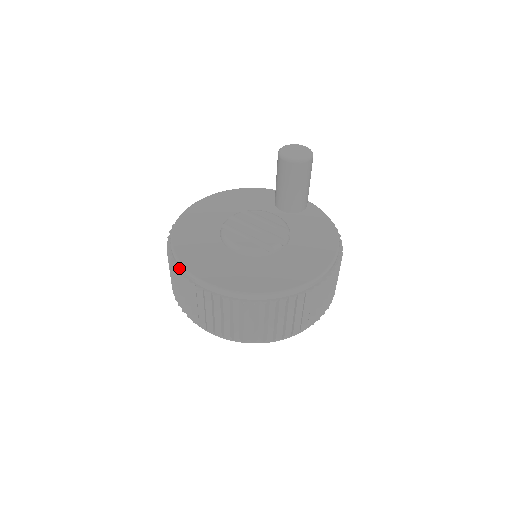
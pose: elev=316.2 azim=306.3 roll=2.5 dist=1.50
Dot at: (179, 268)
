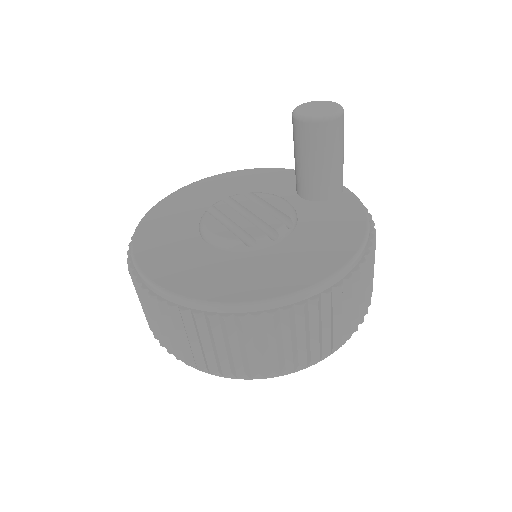
Dot at: occluded
